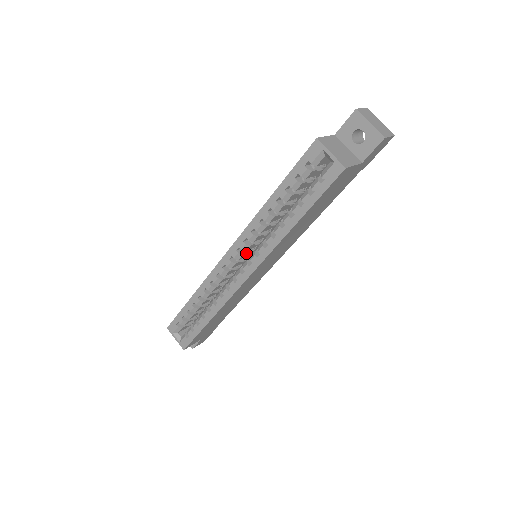
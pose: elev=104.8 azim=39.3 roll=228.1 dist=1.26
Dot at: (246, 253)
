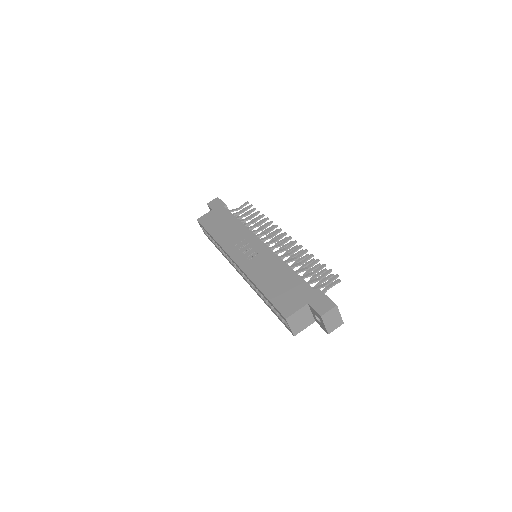
Dot at: occluded
